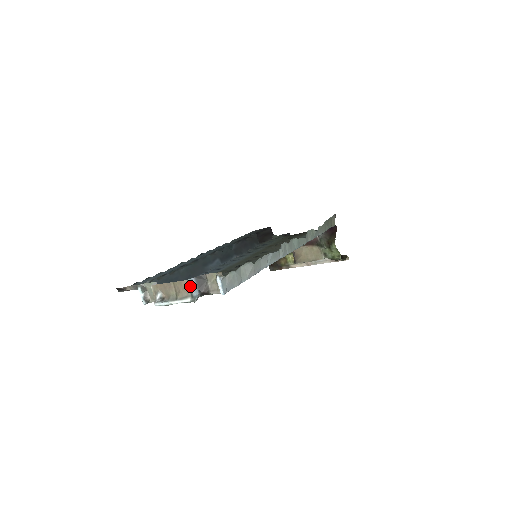
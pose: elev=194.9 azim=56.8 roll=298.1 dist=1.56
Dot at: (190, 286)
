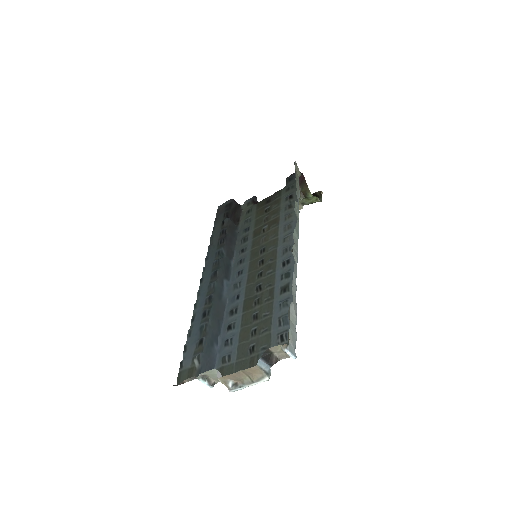
Dot at: (261, 368)
